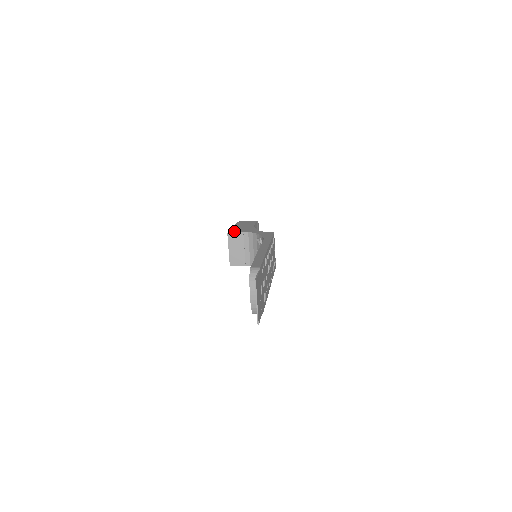
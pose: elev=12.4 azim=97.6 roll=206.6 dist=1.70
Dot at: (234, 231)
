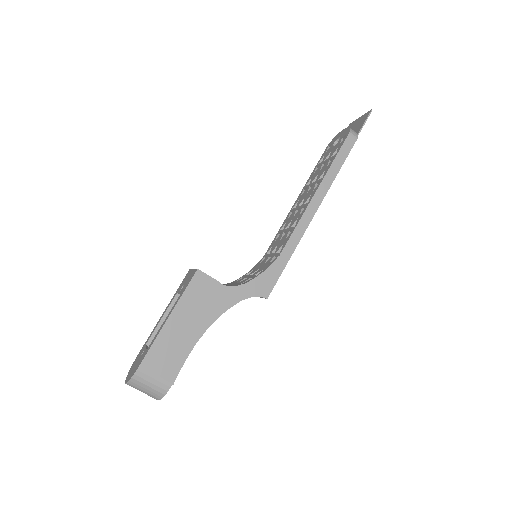
Dot at: occluded
